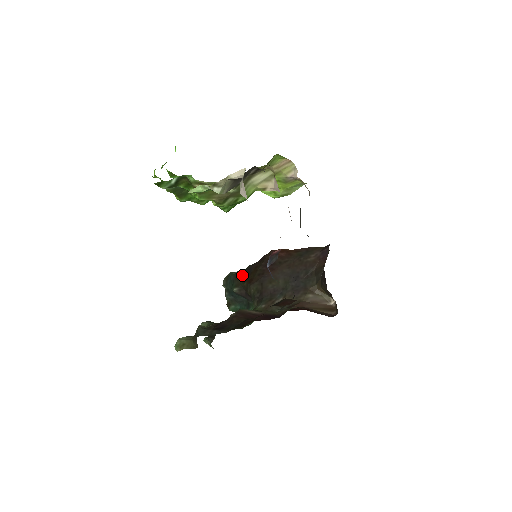
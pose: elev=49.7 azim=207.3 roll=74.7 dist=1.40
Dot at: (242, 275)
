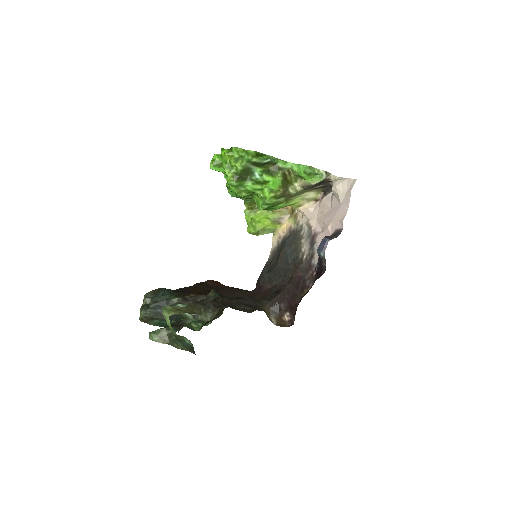
Dot at: (179, 291)
